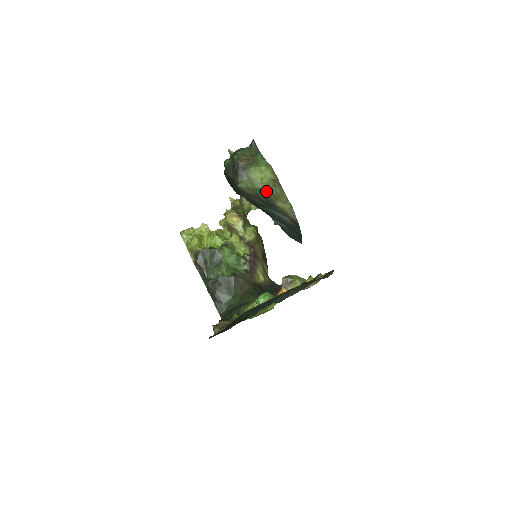
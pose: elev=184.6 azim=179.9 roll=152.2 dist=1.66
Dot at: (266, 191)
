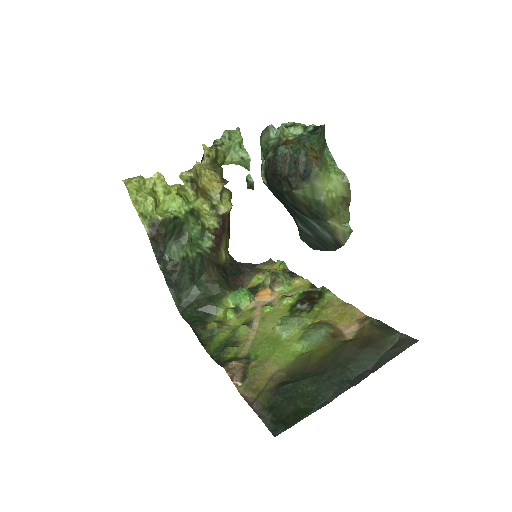
Dot at: (326, 206)
